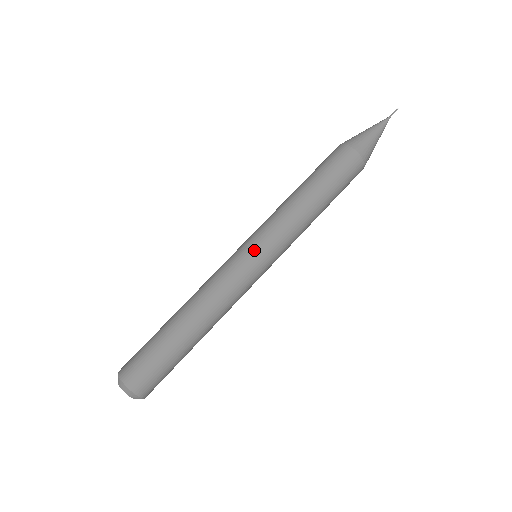
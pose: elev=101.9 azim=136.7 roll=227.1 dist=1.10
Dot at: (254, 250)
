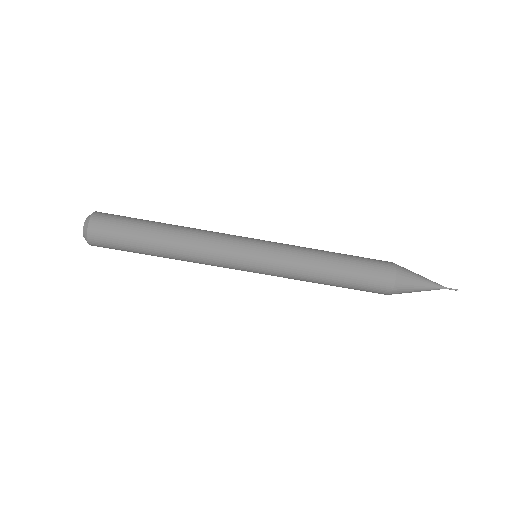
Dot at: (254, 271)
